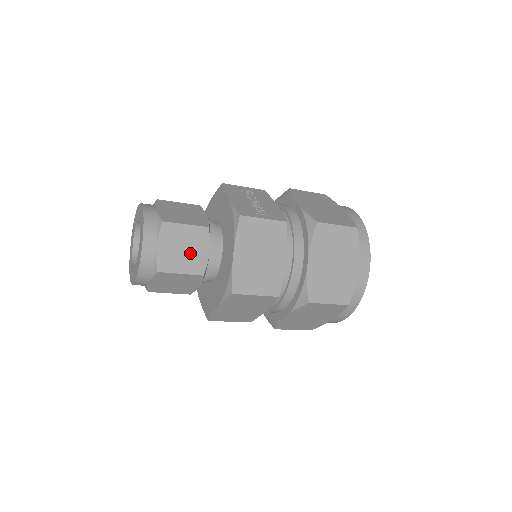
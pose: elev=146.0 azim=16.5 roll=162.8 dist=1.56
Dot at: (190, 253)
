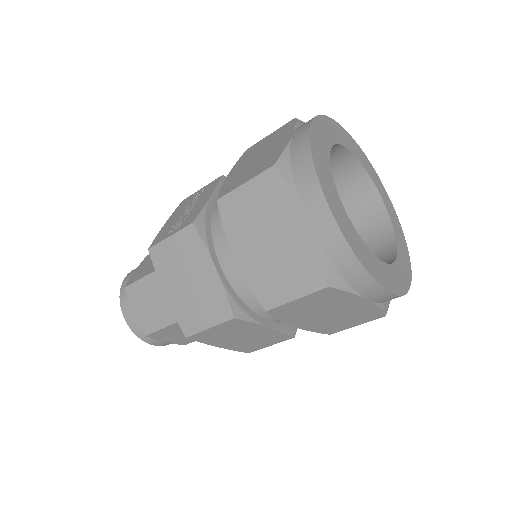
Dot at: (157, 305)
